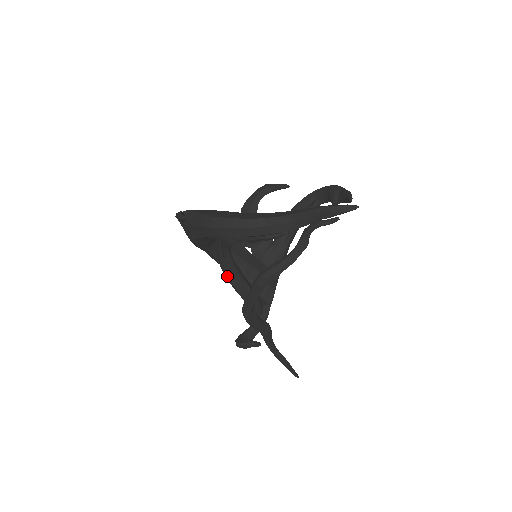
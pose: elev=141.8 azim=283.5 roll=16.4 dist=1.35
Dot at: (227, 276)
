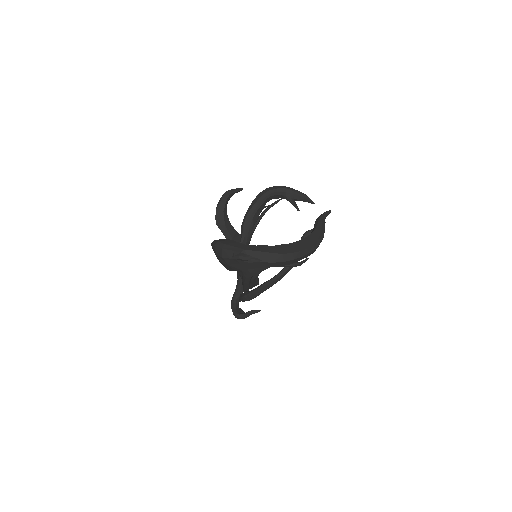
Dot at: occluded
